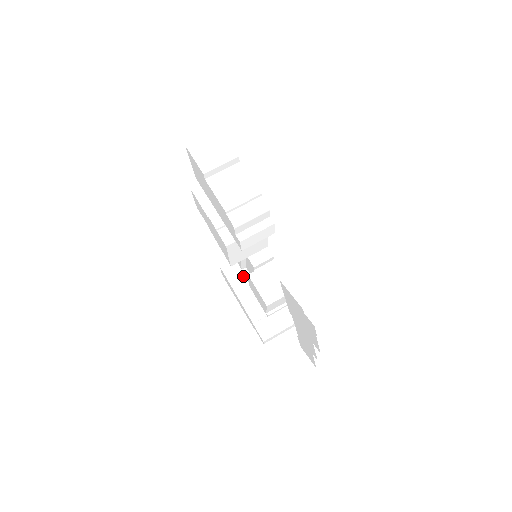
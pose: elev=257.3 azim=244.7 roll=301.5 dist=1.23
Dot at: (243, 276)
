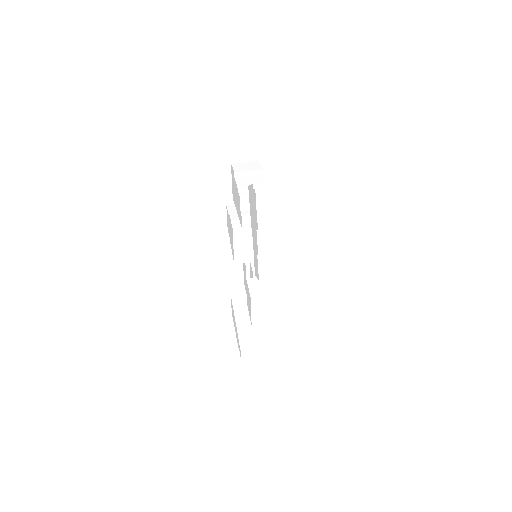
Dot at: occluded
